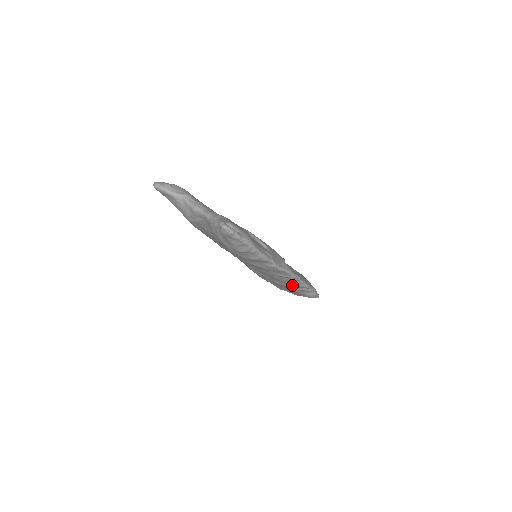
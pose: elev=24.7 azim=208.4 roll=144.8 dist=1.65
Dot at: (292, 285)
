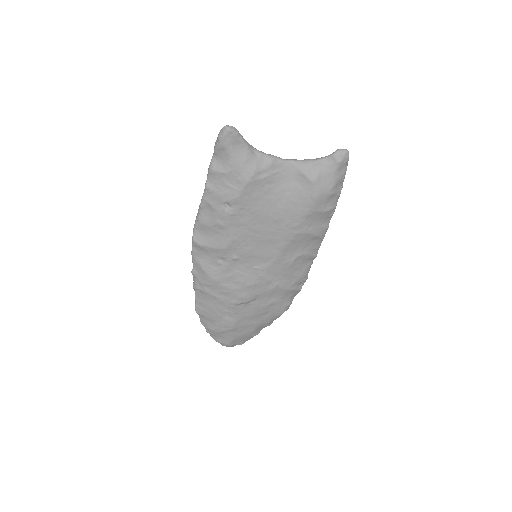
Dot at: (297, 279)
